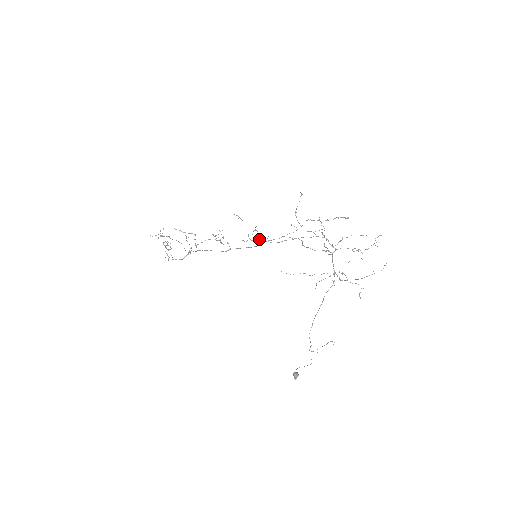
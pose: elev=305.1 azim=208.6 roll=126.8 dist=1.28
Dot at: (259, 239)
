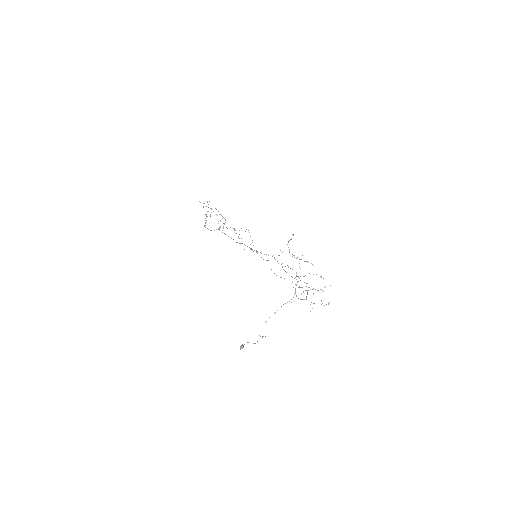
Dot at: (256, 252)
